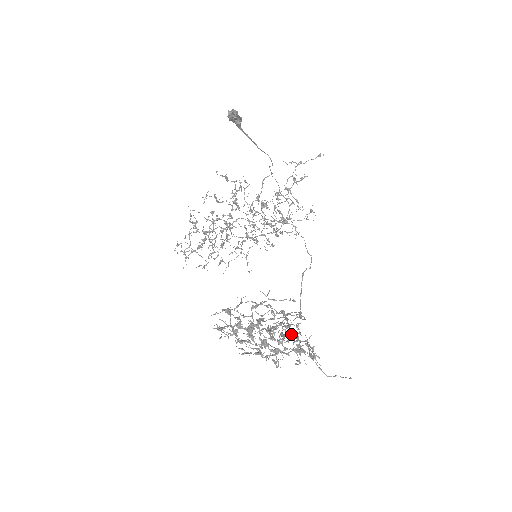
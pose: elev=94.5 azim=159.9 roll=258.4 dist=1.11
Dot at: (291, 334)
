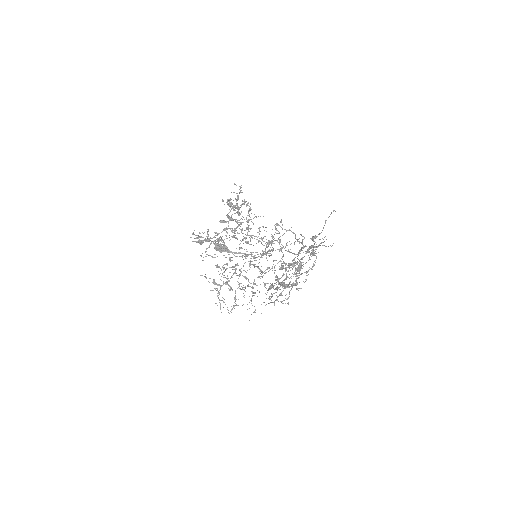
Dot at: (299, 251)
